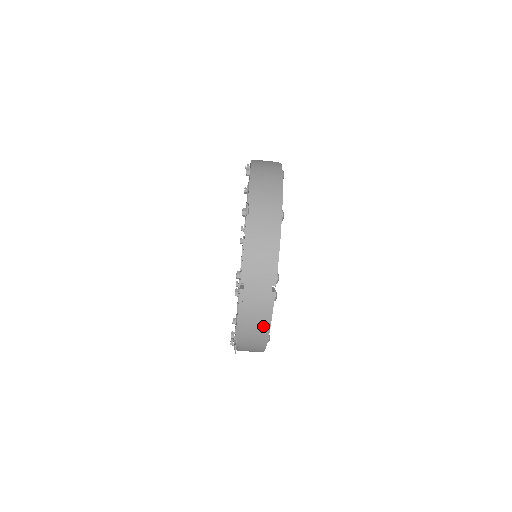
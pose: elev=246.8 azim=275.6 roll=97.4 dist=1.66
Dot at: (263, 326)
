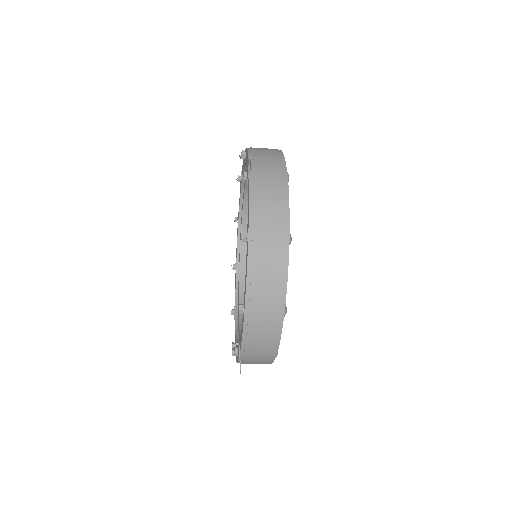
Dot at: occluded
